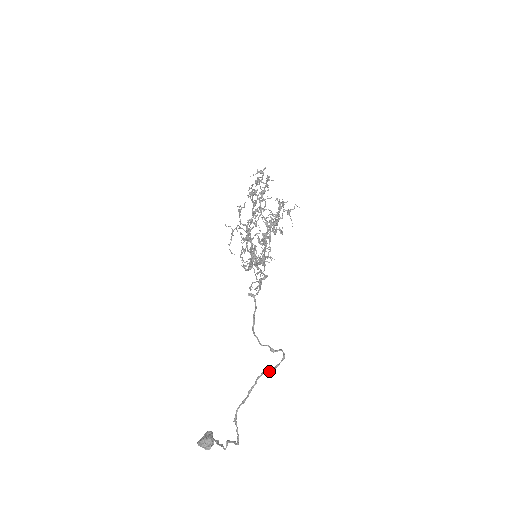
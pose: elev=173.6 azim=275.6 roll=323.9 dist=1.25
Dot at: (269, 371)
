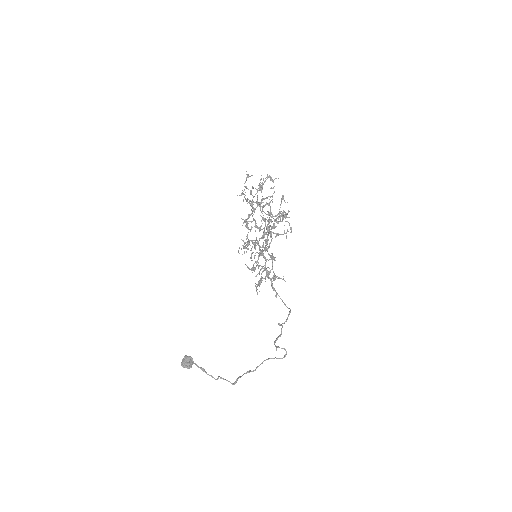
Dot at: occluded
